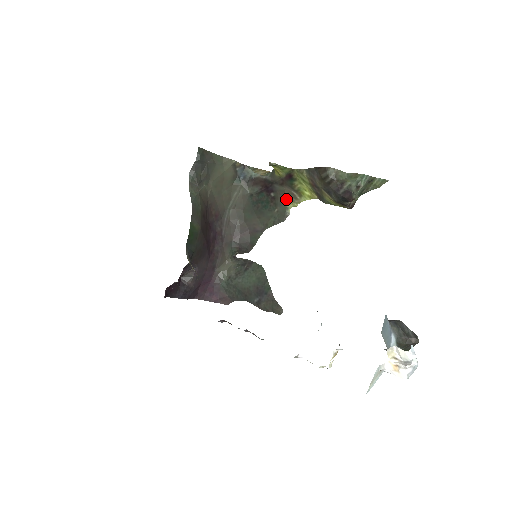
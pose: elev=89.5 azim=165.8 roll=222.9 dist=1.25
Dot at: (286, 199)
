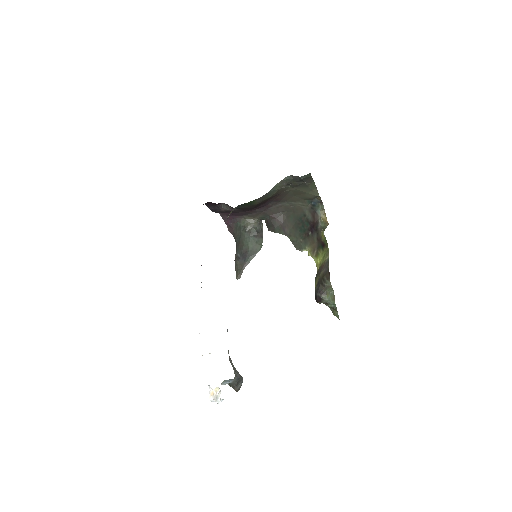
Dot at: (310, 246)
